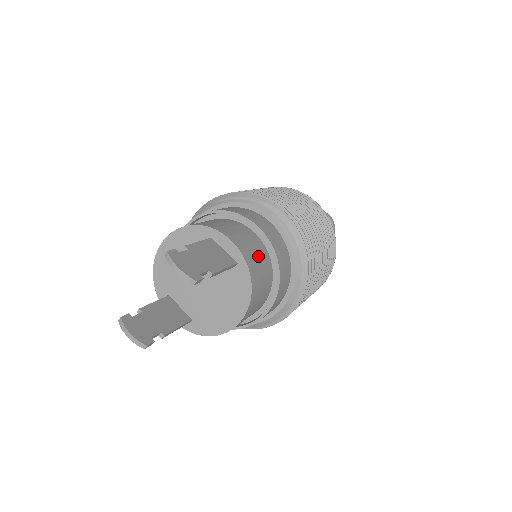
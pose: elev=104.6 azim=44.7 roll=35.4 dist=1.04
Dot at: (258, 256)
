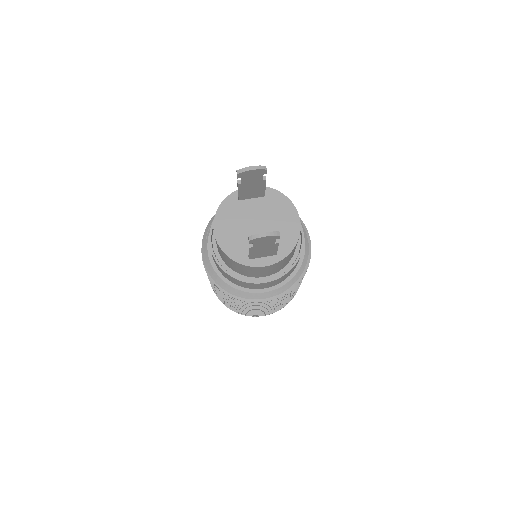
Dot at: occluded
